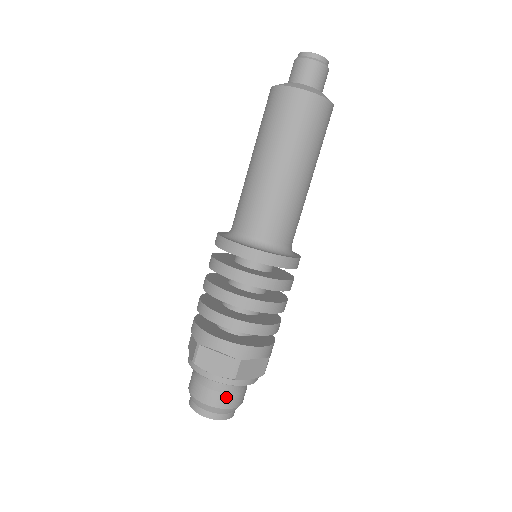
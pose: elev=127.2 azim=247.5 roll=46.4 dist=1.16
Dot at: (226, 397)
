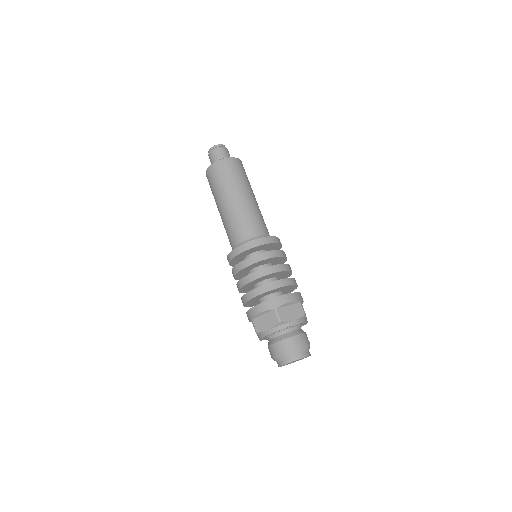
Dot at: (305, 336)
